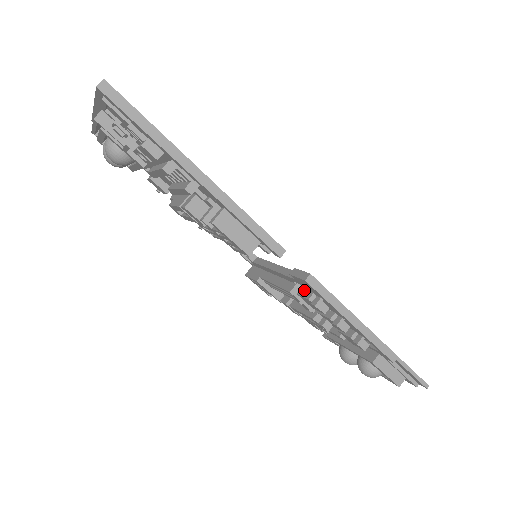
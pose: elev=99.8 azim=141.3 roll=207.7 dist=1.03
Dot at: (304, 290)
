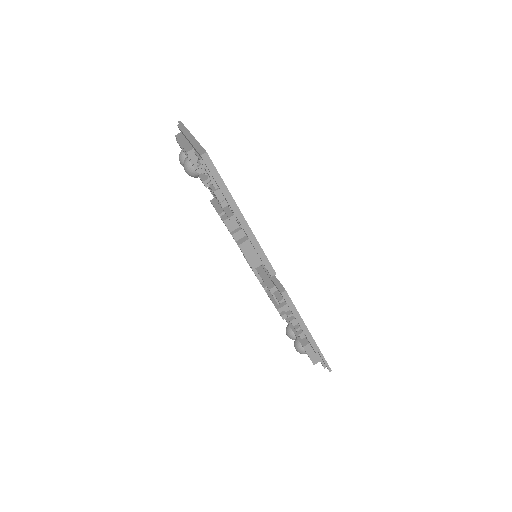
Dot at: (278, 293)
